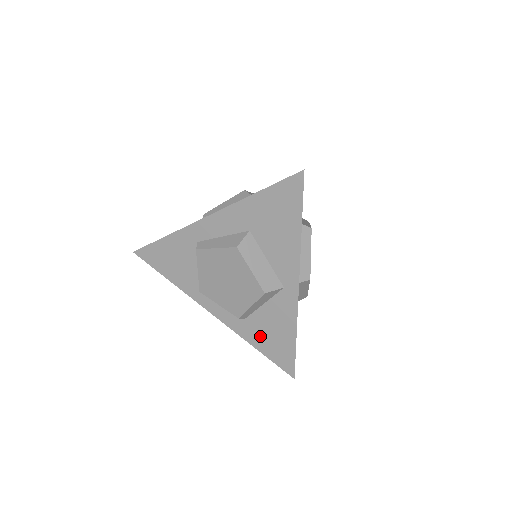
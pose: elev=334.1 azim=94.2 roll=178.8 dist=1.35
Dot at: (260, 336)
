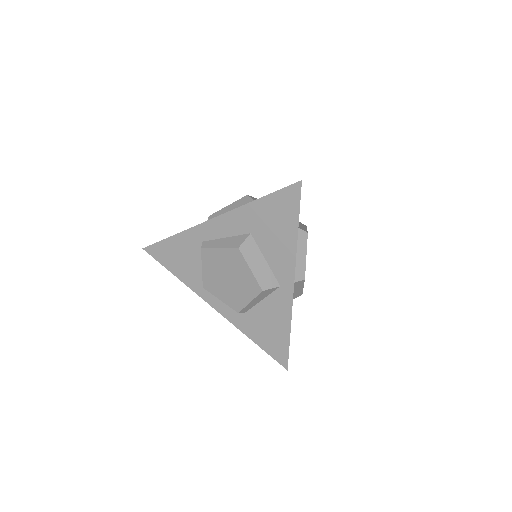
Dot at: (257, 330)
